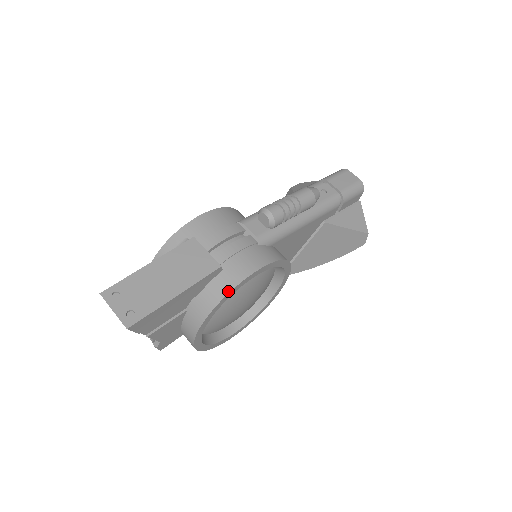
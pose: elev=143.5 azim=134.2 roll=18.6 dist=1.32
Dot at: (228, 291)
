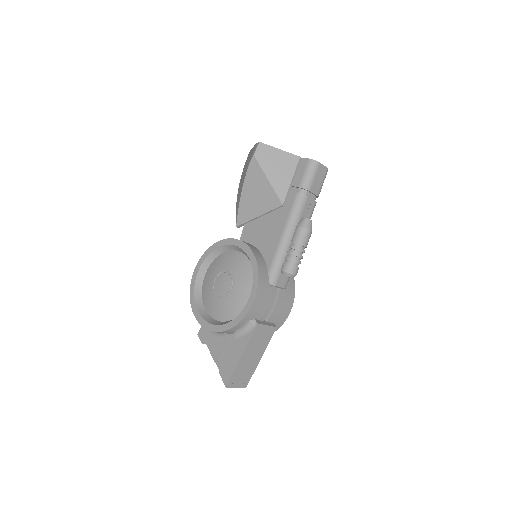
Dot at: occluded
